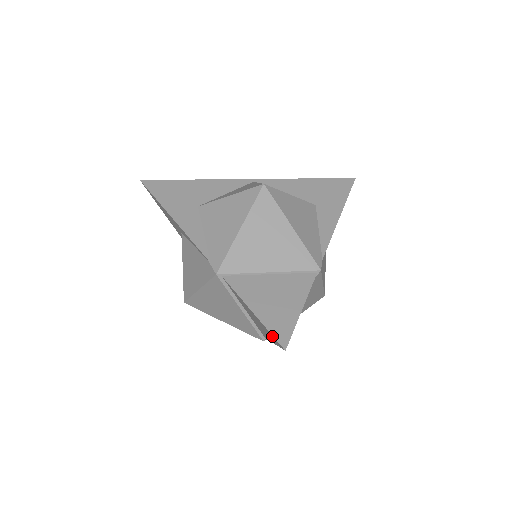
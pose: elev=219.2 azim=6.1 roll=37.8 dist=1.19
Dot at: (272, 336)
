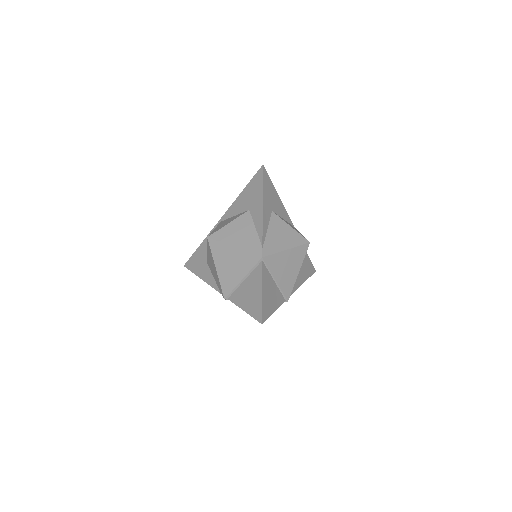
Dot at: (260, 311)
